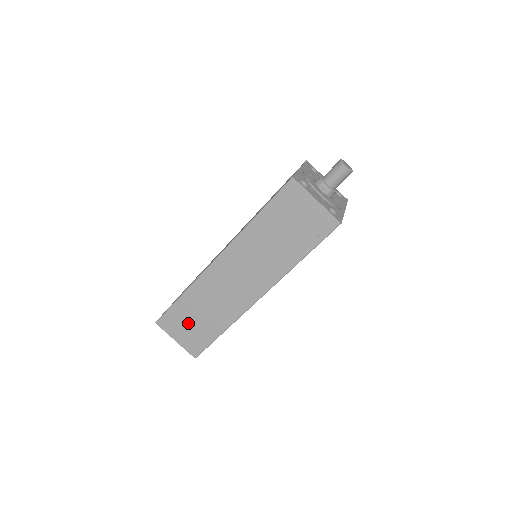
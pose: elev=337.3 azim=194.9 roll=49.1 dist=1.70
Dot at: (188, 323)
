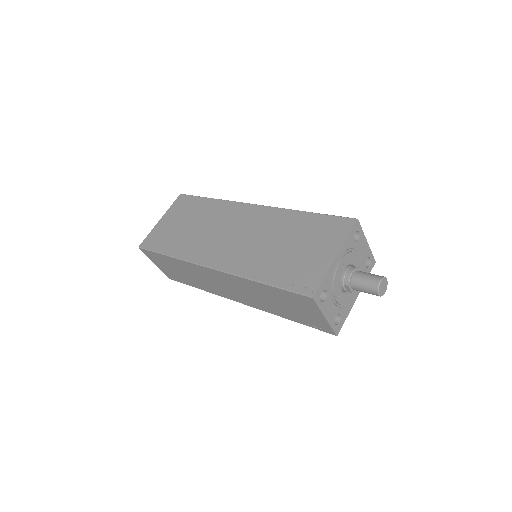
Dot at: (169, 267)
